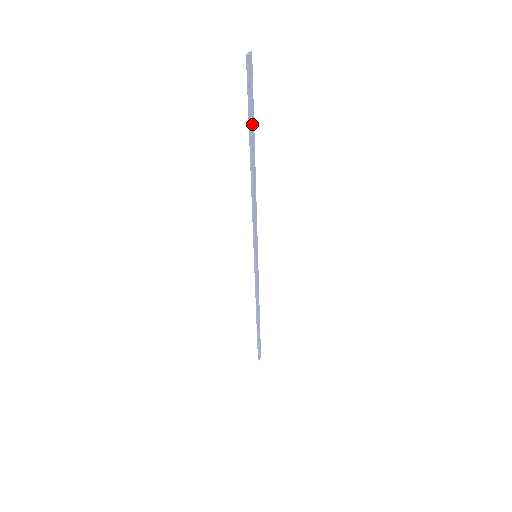
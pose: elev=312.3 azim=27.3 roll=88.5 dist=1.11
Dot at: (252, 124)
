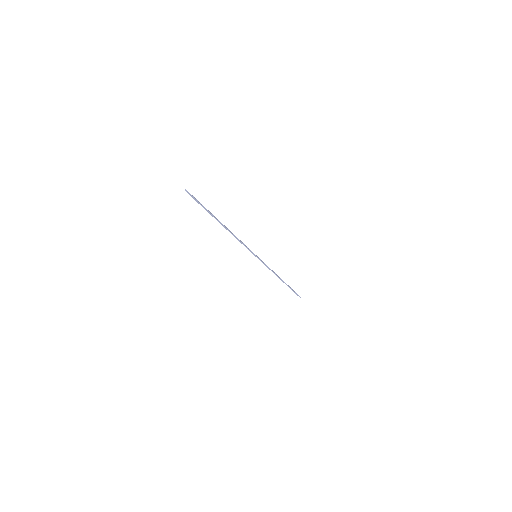
Dot at: (208, 211)
